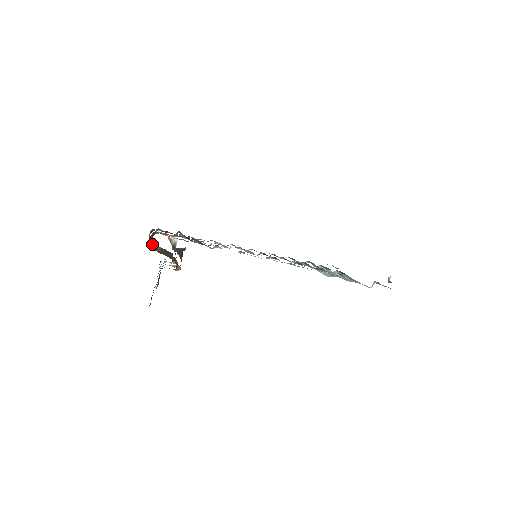
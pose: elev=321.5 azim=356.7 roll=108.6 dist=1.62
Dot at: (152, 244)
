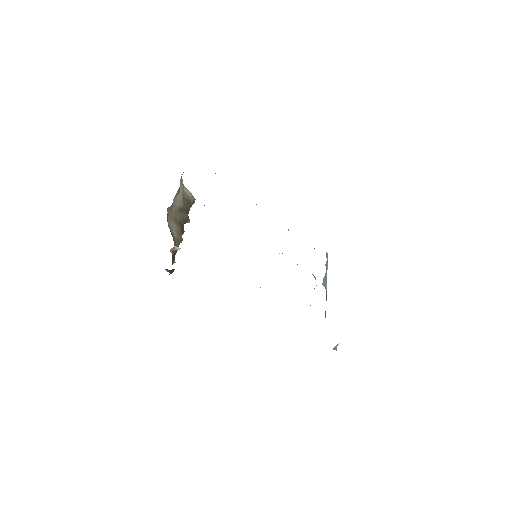
Dot at: (175, 198)
